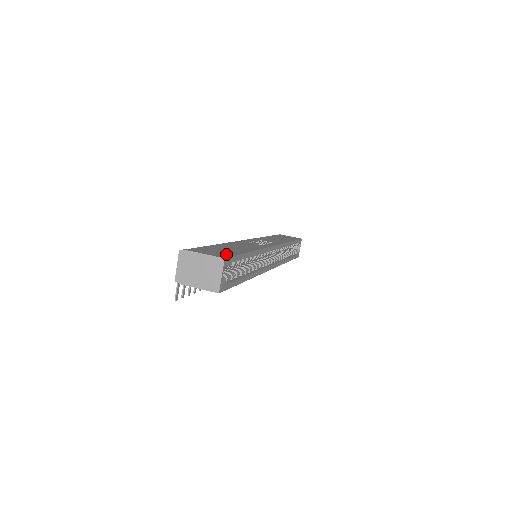
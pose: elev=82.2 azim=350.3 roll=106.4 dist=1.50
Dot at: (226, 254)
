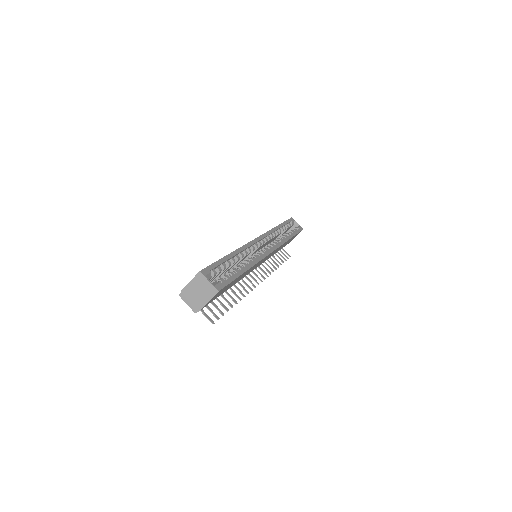
Dot at: occluded
